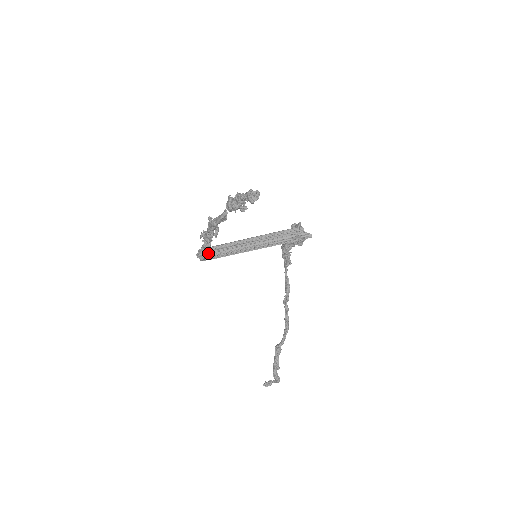
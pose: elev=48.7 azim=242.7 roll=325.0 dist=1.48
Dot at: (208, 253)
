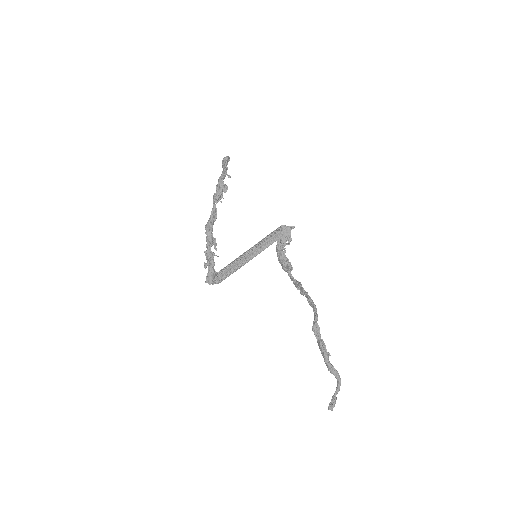
Dot at: (214, 272)
